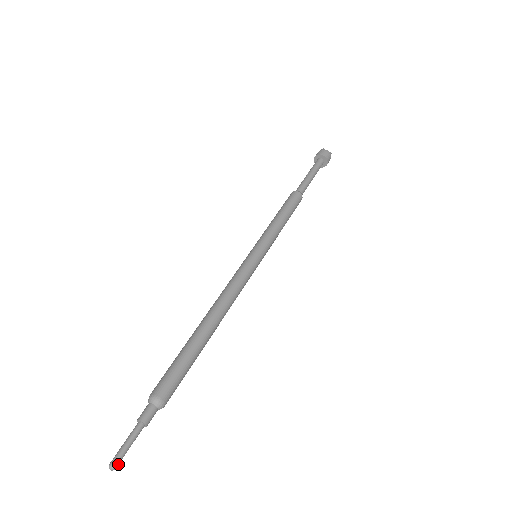
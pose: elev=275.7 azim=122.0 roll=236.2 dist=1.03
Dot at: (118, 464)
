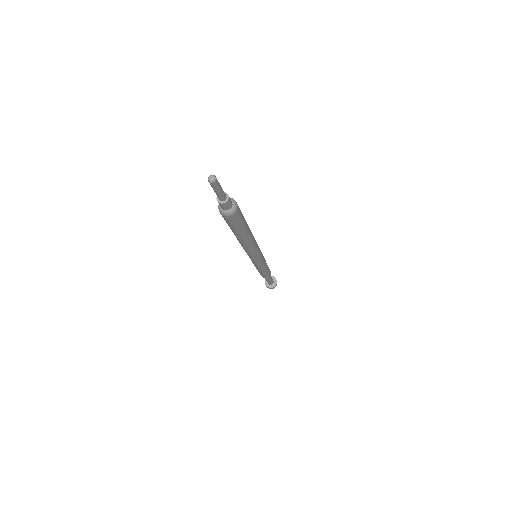
Dot at: (217, 181)
